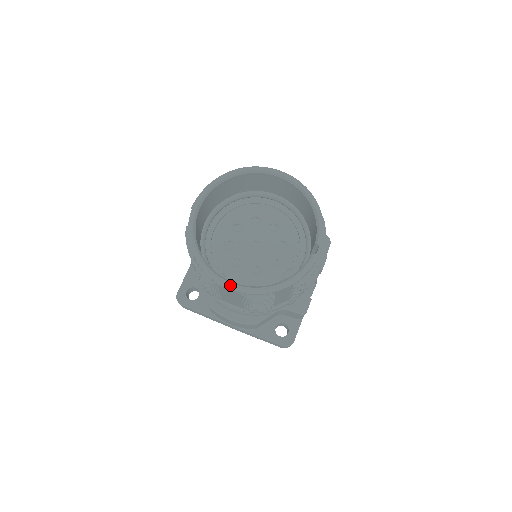
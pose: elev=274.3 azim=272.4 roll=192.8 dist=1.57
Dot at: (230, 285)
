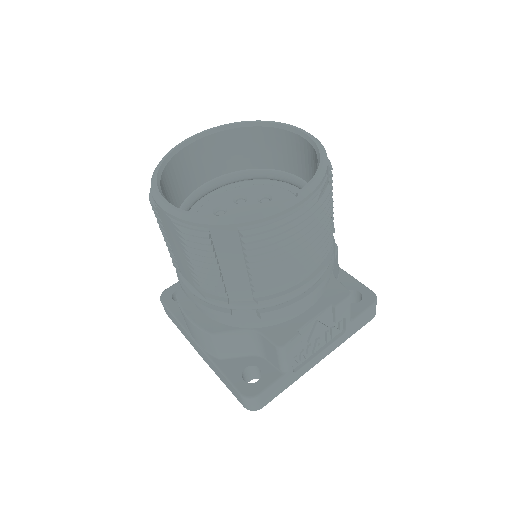
Dot at: (164, 202)
